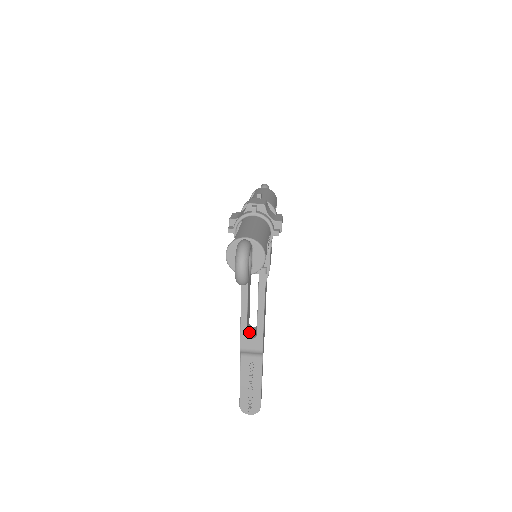
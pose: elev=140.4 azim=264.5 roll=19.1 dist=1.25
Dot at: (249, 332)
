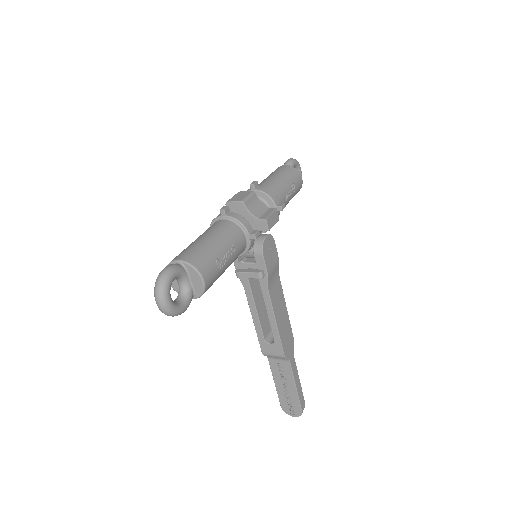
Dot at: (271, 335)
